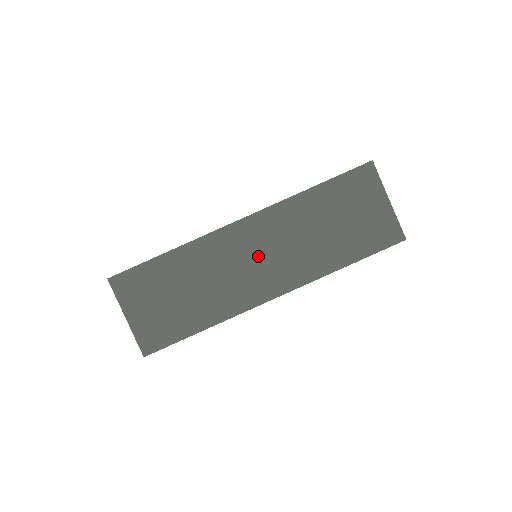
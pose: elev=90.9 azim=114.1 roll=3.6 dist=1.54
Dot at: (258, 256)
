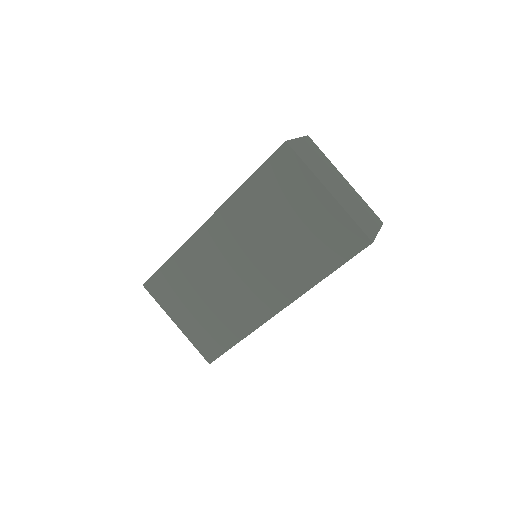
Dot at: occluded
